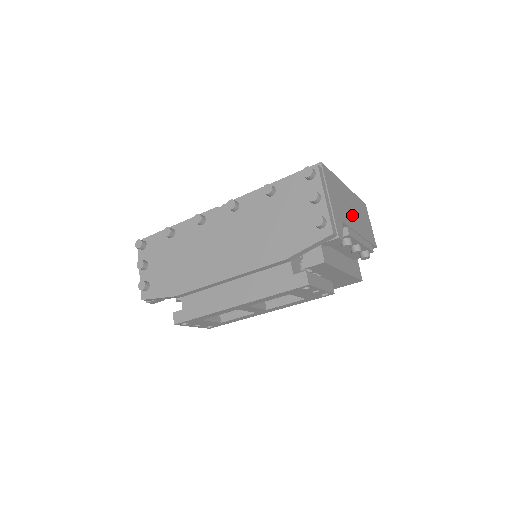
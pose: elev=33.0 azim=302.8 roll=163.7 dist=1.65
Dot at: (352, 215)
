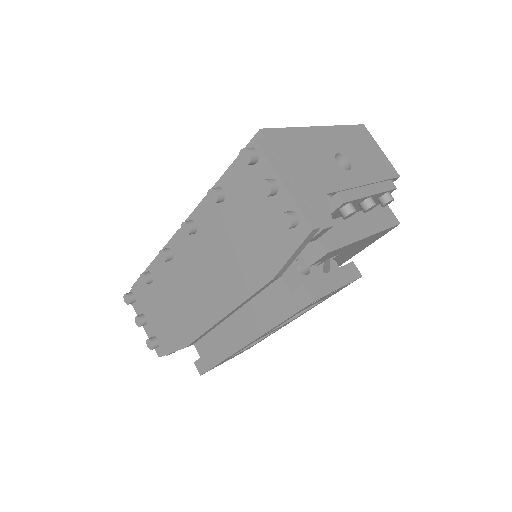
Dot at: (344, 162)
